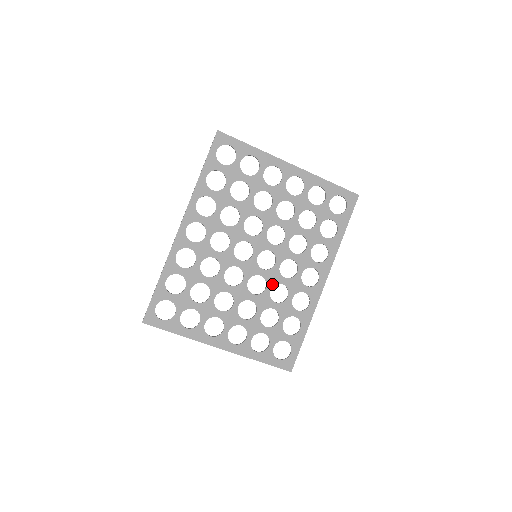
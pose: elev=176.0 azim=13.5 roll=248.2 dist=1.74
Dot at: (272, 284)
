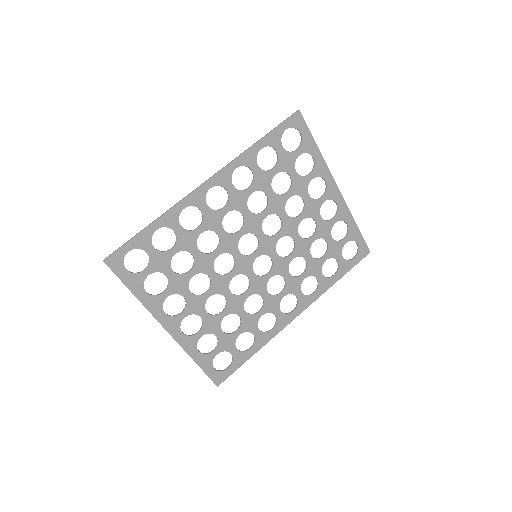
Dot at: (253, 292)
